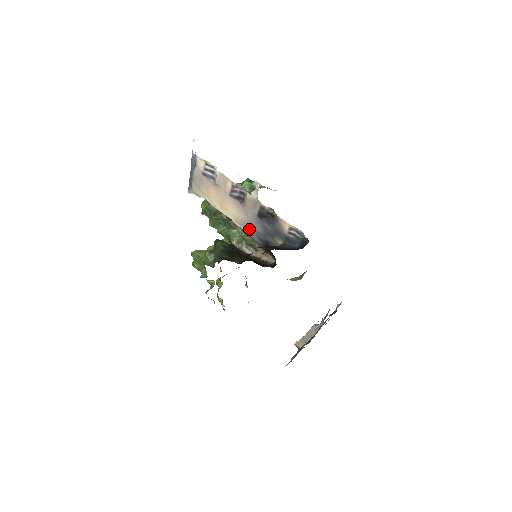
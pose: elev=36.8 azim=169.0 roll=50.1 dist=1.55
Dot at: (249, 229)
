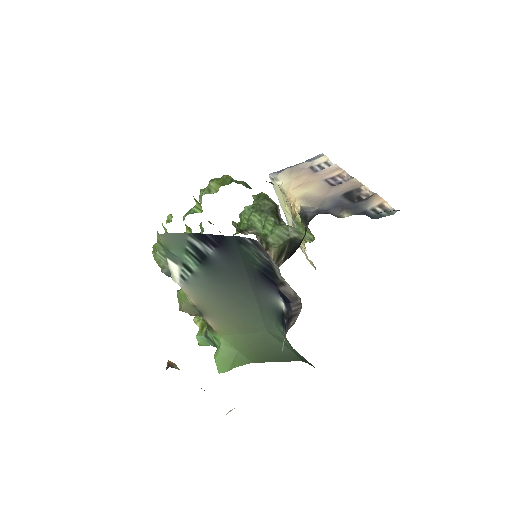
Dot at: (311, 205)
